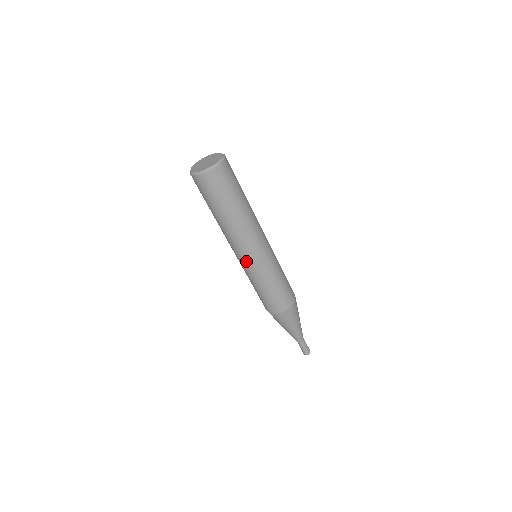
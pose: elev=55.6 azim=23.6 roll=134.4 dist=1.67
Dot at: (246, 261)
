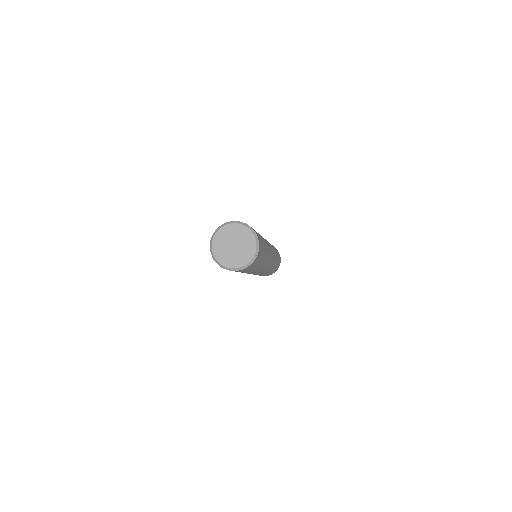
Dot at: (254, 274)
